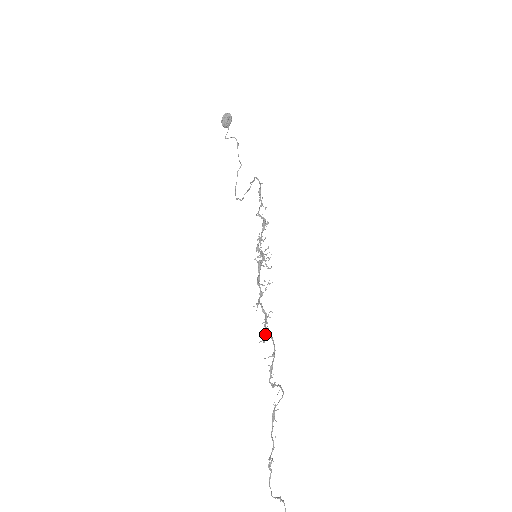
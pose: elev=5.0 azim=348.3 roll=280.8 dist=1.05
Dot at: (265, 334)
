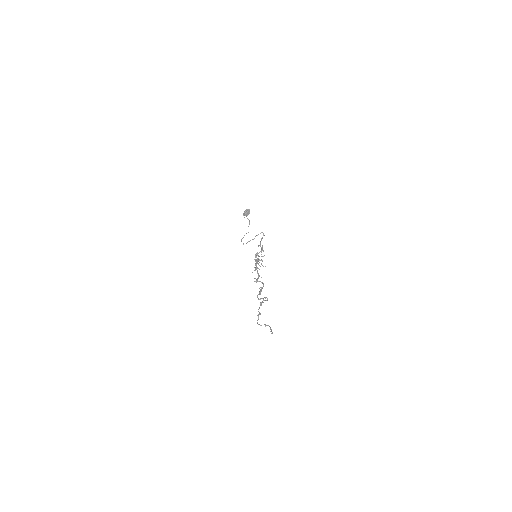
Dot at: occluded
